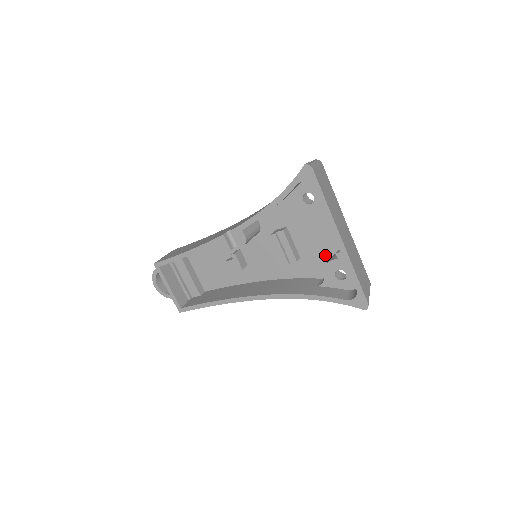
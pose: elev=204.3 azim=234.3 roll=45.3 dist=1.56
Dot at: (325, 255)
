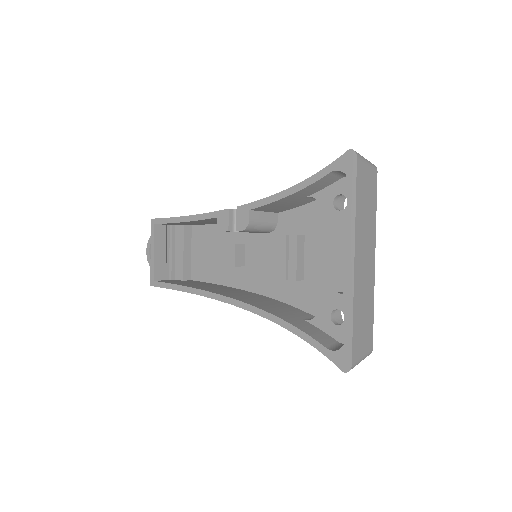
Dot at: (333, 288)
